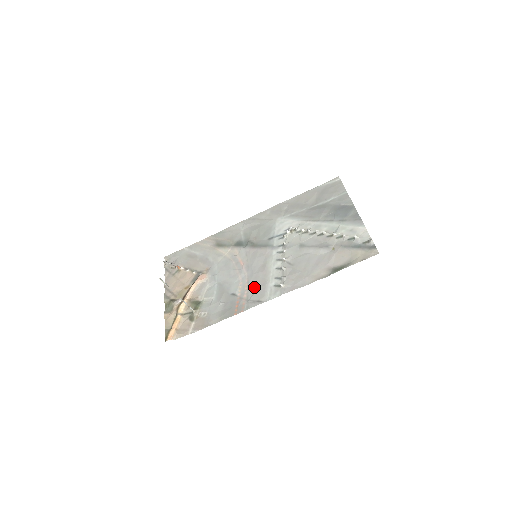
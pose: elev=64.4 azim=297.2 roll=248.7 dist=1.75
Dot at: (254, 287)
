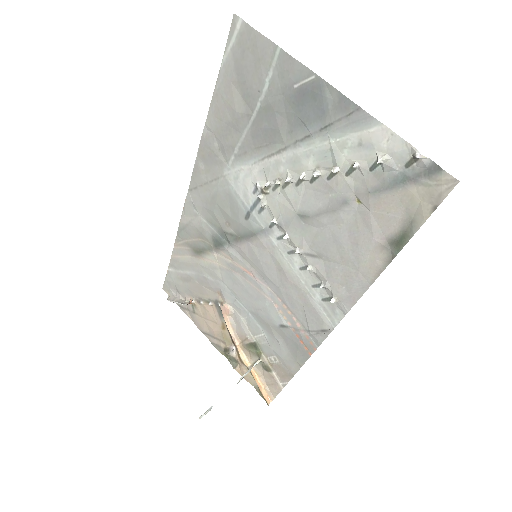
Dot at: (298, 309)
